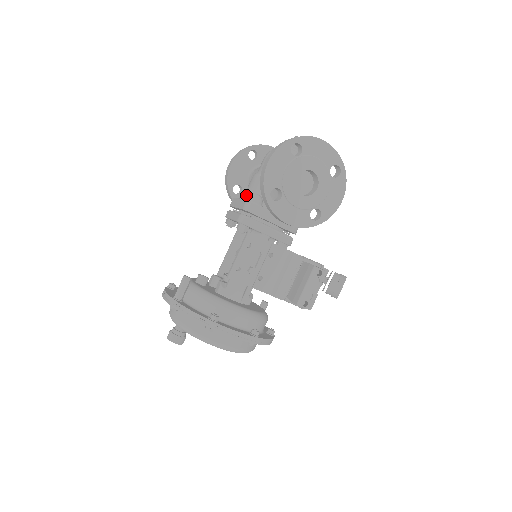
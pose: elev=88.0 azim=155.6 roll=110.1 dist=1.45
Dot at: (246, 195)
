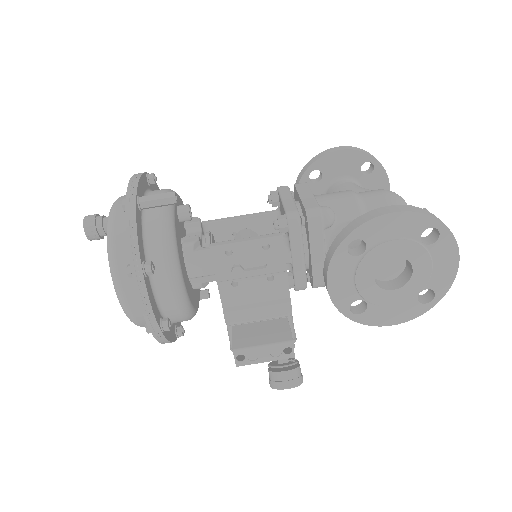
Dot at: (323, 199)
